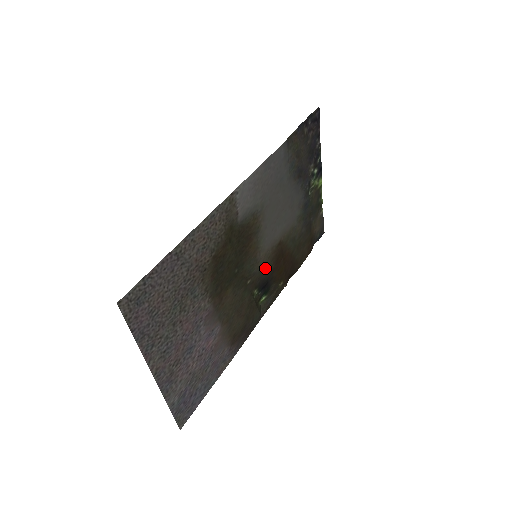
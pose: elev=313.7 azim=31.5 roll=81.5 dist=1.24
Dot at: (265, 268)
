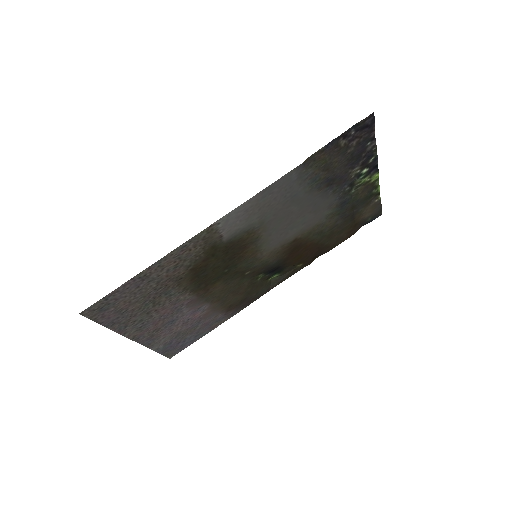
Dot at: (272, 260)
